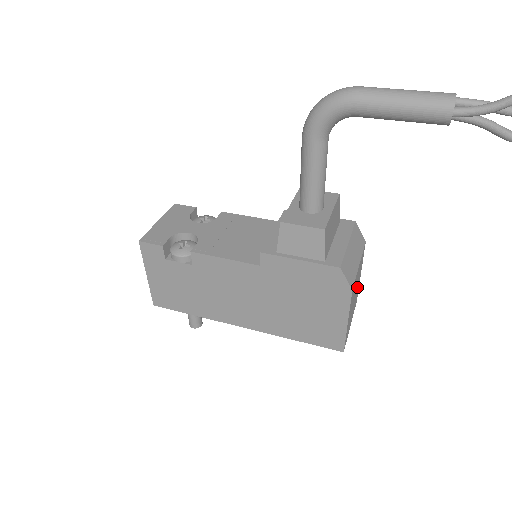
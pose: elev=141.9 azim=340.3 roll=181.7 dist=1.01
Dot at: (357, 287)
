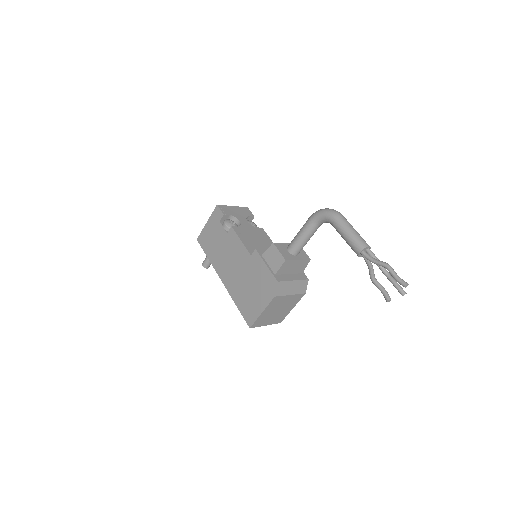
Dot at: (284, 310)
